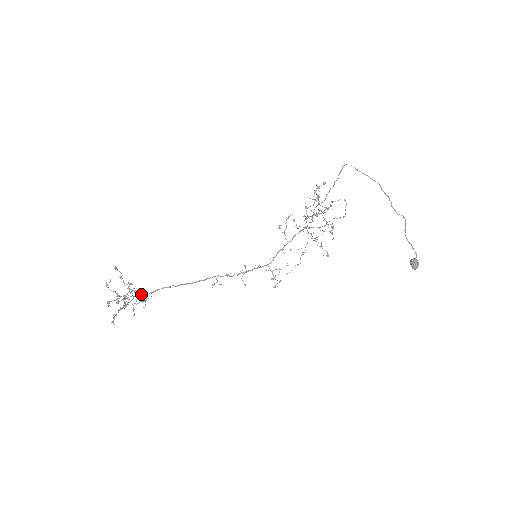
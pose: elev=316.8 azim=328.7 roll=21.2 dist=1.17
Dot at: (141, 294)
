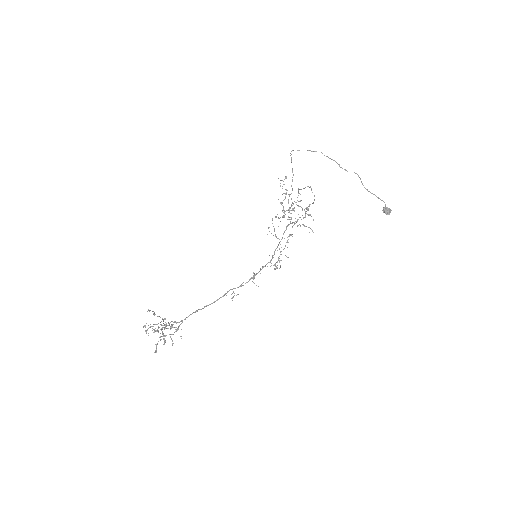
Dot at: occluded
